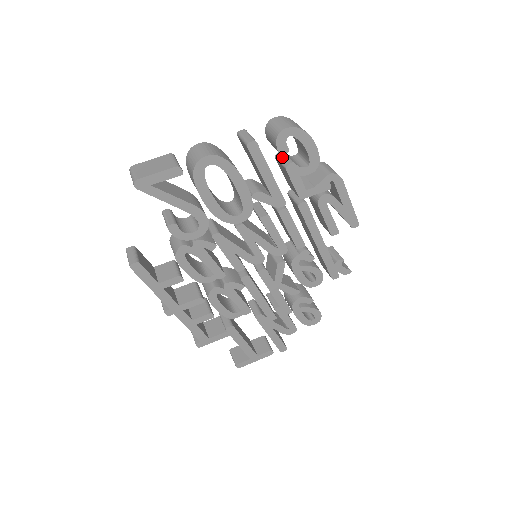
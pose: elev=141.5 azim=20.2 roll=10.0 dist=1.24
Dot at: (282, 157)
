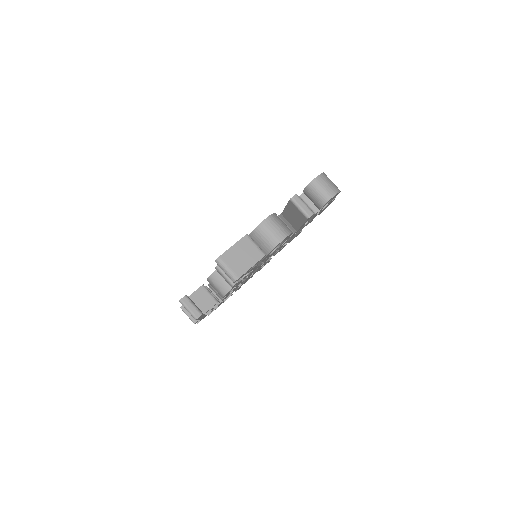
Dot at: (309, 200)
